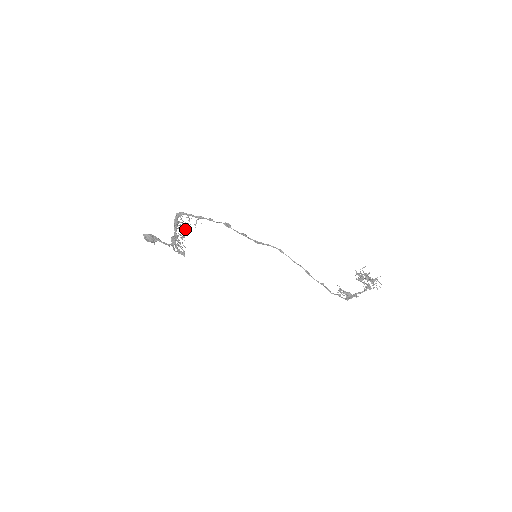
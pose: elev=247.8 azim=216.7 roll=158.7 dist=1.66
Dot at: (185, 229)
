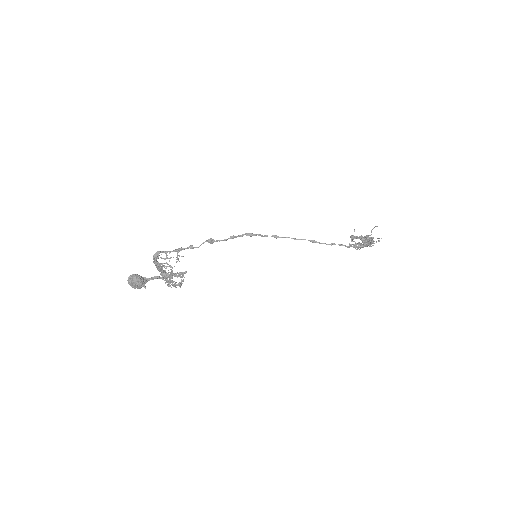
Dot at: (170, 266)
